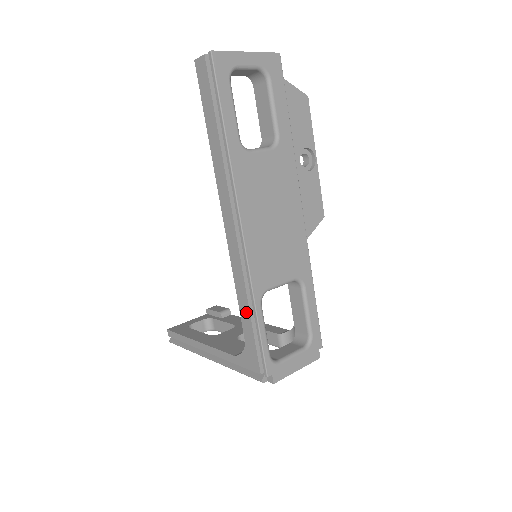
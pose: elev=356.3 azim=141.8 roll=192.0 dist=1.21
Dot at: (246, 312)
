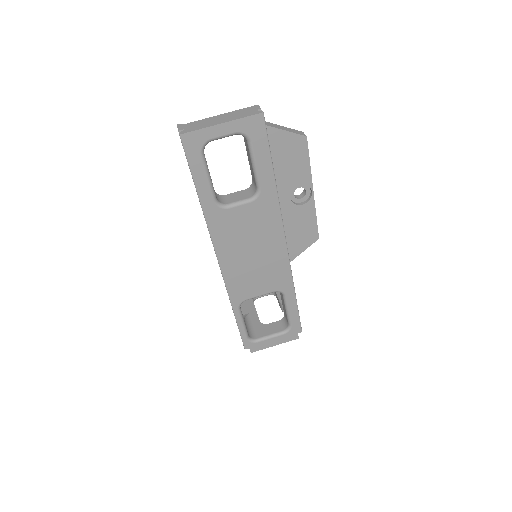
Dot at: occluded
